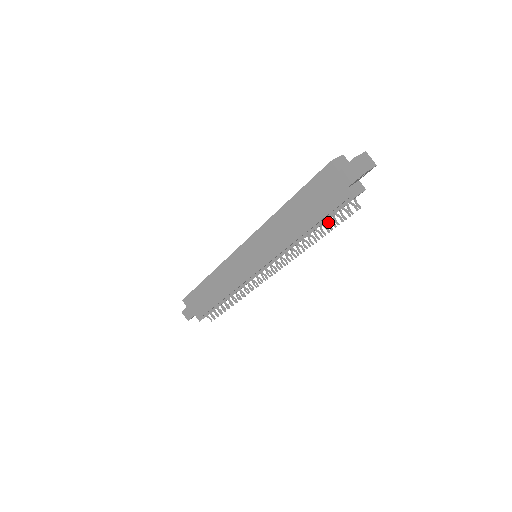
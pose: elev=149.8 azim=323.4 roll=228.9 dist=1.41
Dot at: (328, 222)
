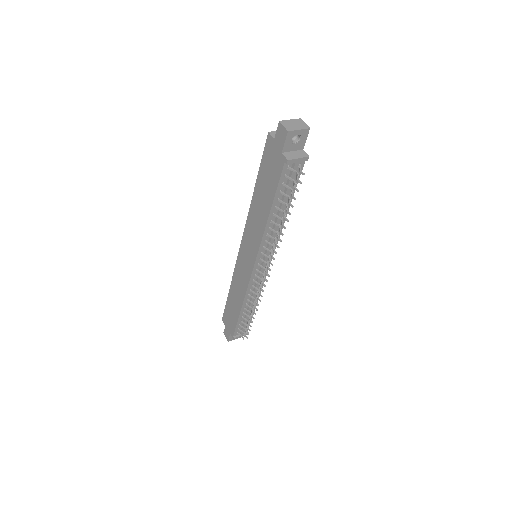
Dot at: occluded
